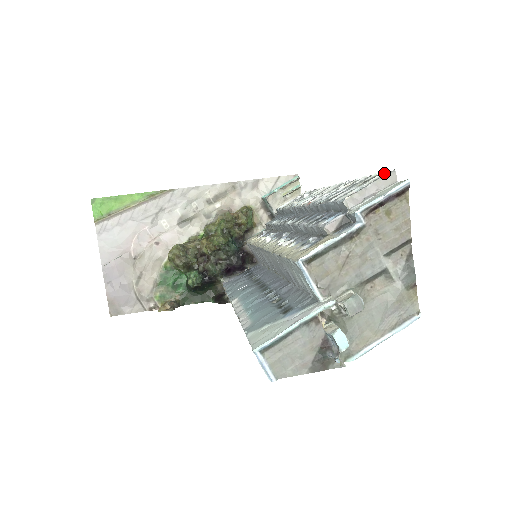
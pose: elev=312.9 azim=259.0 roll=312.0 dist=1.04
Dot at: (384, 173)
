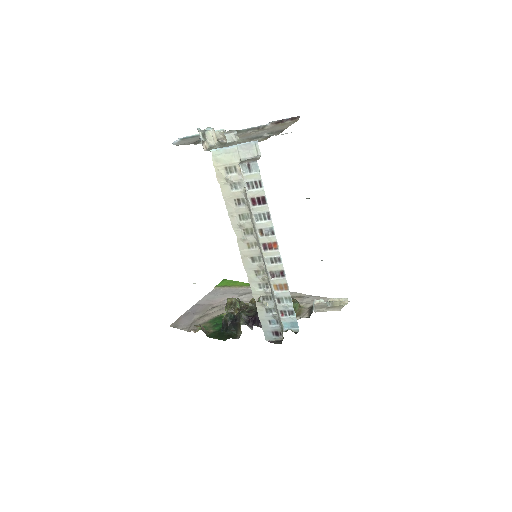
Dot at: occluded
